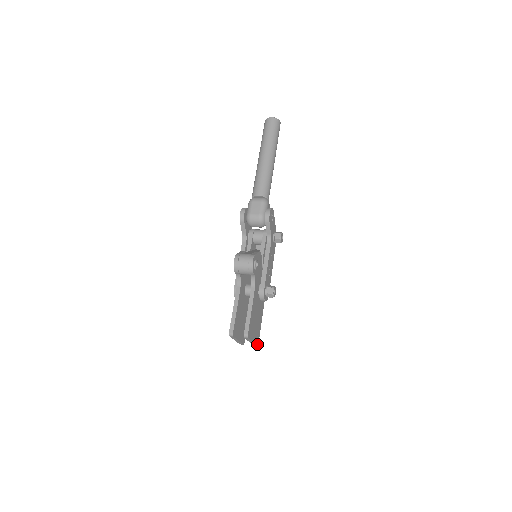
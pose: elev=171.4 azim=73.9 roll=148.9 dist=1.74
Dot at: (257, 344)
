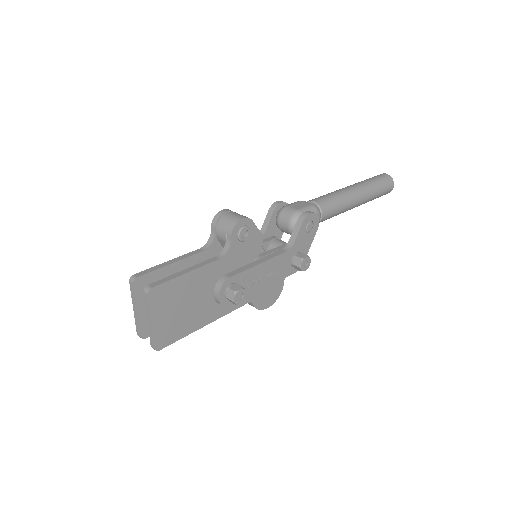
Dot at: (157, 346)
